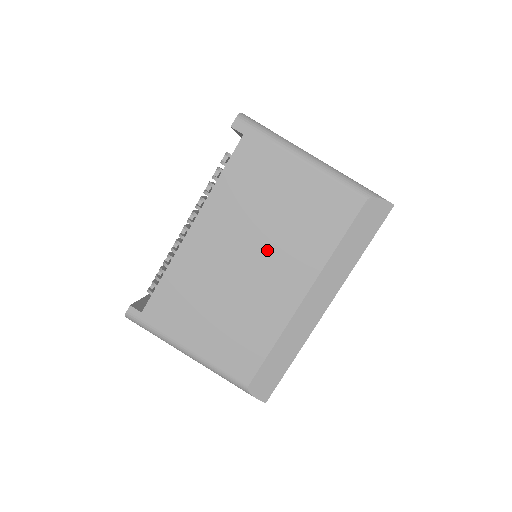
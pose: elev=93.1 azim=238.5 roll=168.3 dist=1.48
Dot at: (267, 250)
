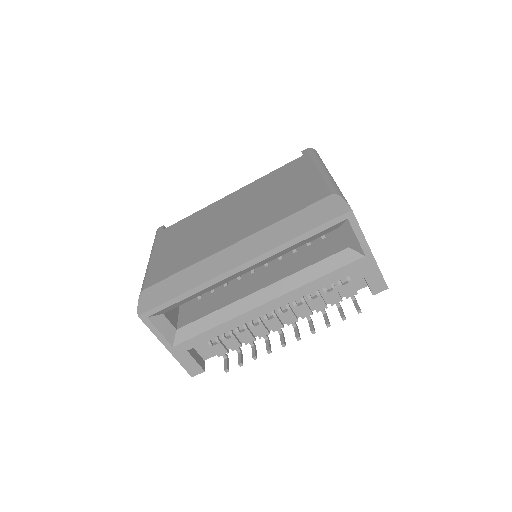
Dot at: (247, 212)
